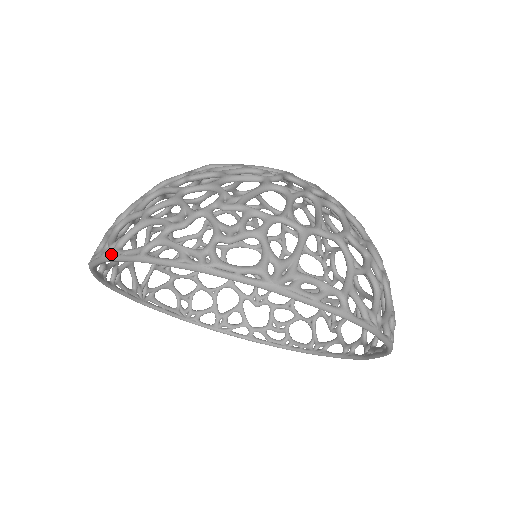
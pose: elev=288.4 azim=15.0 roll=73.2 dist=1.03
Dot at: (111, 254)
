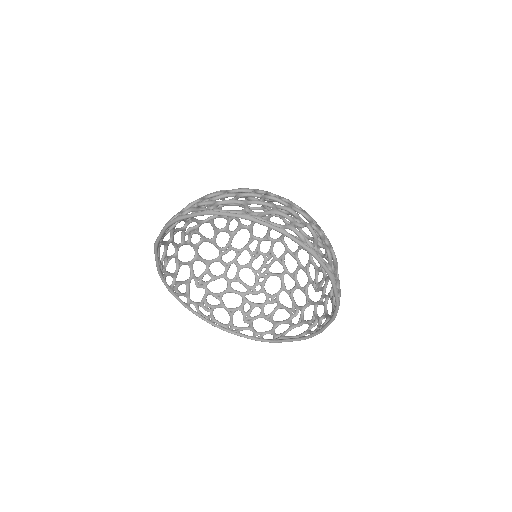
Dot at: (256, 218)
